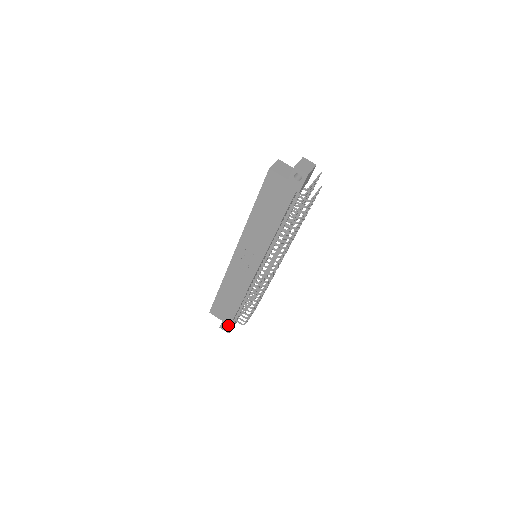
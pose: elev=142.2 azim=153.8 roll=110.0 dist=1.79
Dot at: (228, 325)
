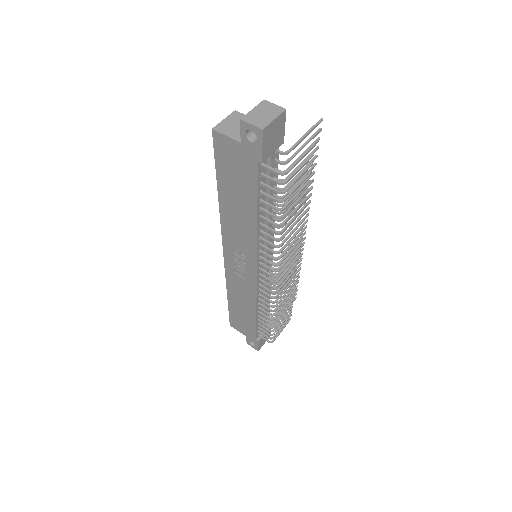
Dot at: (254, 342)
